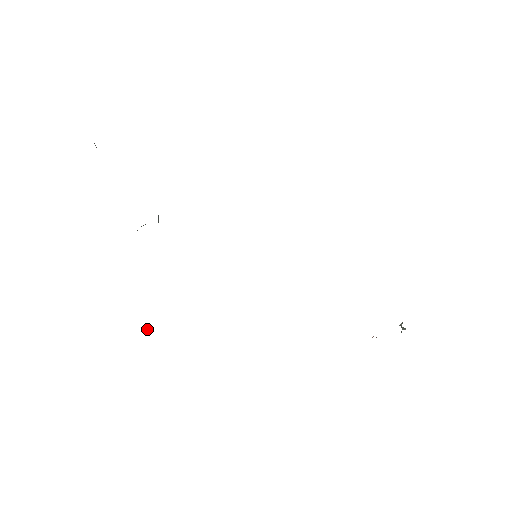
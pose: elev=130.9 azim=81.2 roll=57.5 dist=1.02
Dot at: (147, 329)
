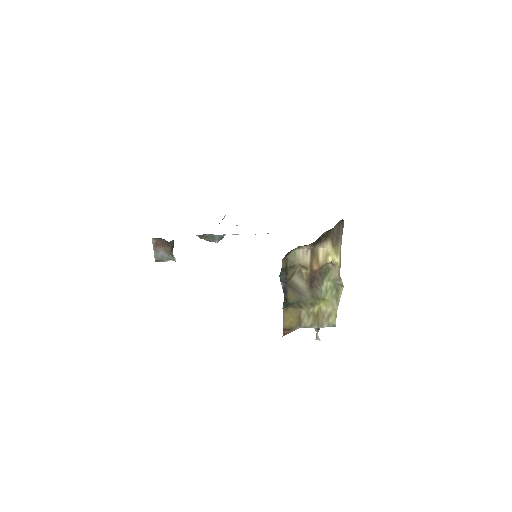
Dot at: (155, 249)
